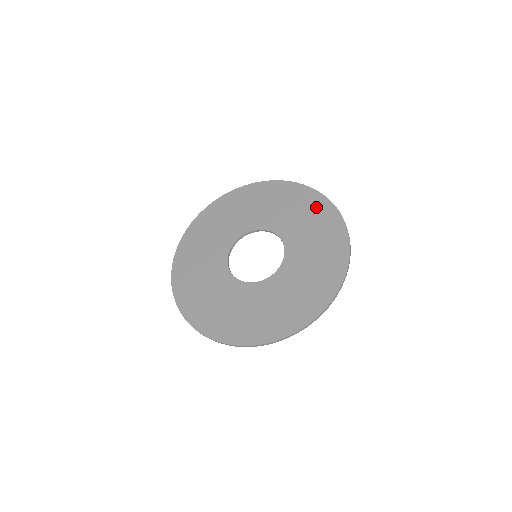
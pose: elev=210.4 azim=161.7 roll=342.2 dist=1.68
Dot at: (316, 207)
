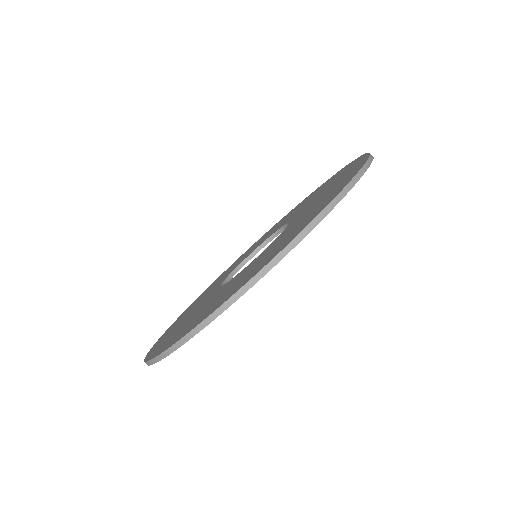
Dot at: occluded
